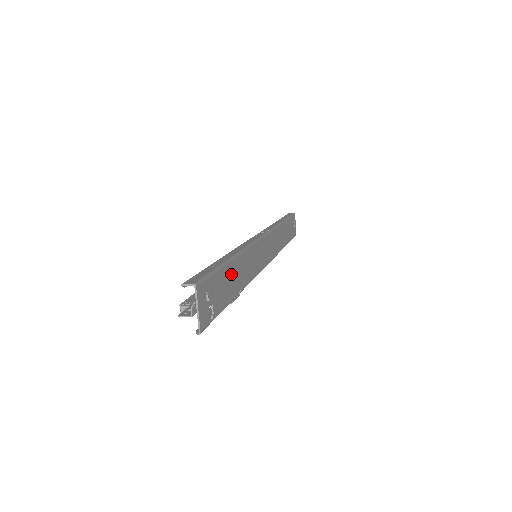
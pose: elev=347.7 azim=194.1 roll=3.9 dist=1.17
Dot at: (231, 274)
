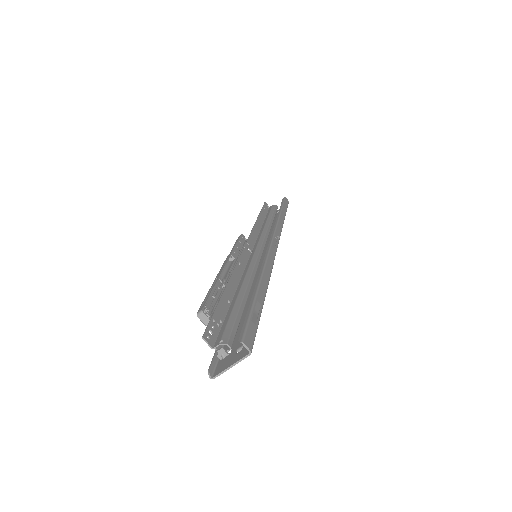
Dot at: occluded
